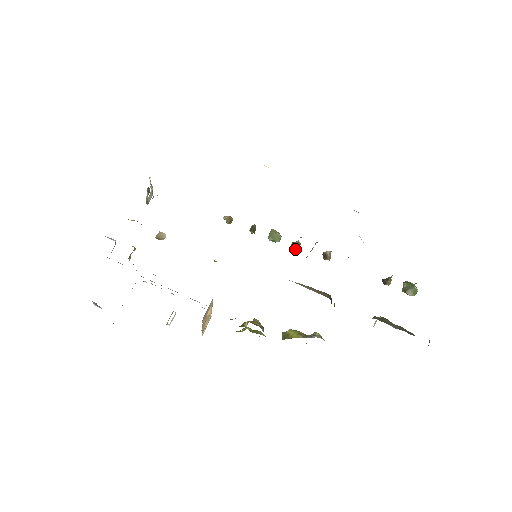
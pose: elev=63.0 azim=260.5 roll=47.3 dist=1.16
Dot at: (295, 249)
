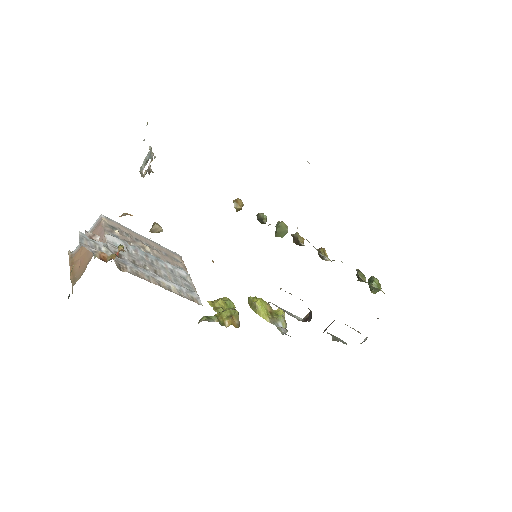
Dot at: (296, 244)
